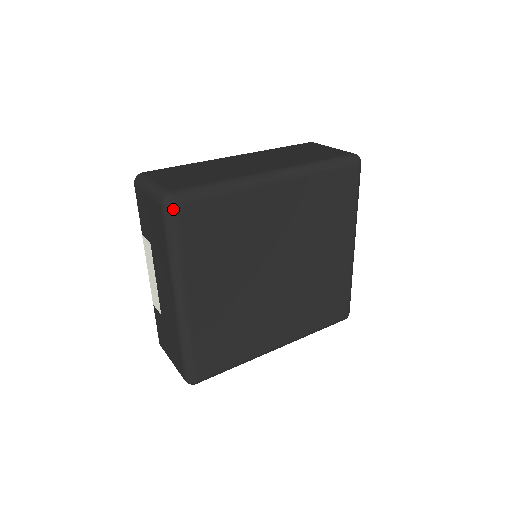
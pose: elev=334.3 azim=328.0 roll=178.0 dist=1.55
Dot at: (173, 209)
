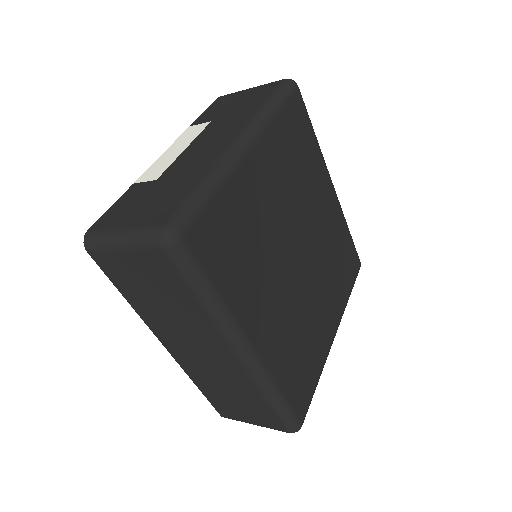
Dot at: (294, 86)
